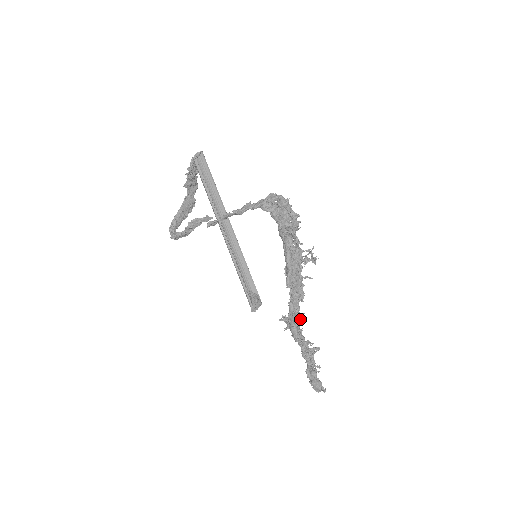
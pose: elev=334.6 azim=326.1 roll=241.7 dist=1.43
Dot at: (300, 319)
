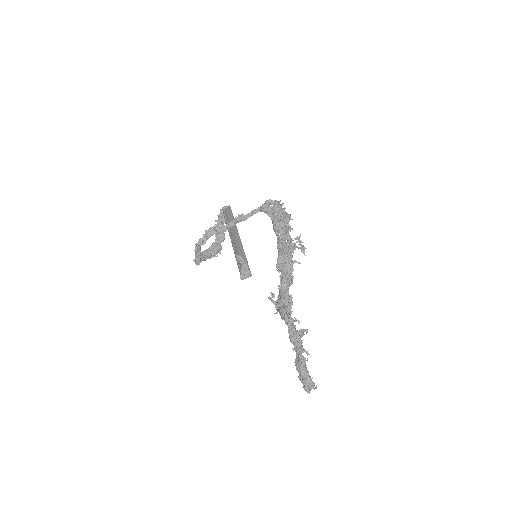
Dot at: (288, 298)
